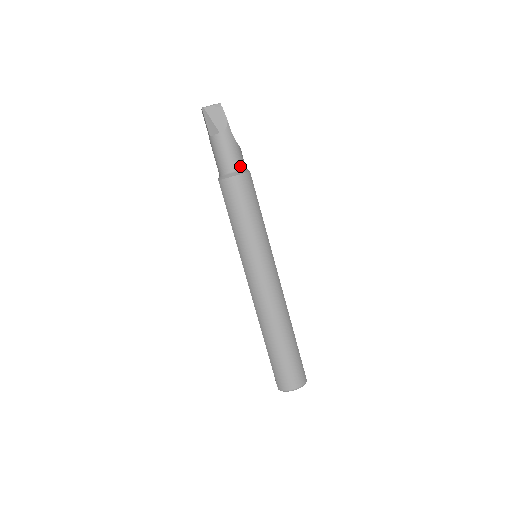
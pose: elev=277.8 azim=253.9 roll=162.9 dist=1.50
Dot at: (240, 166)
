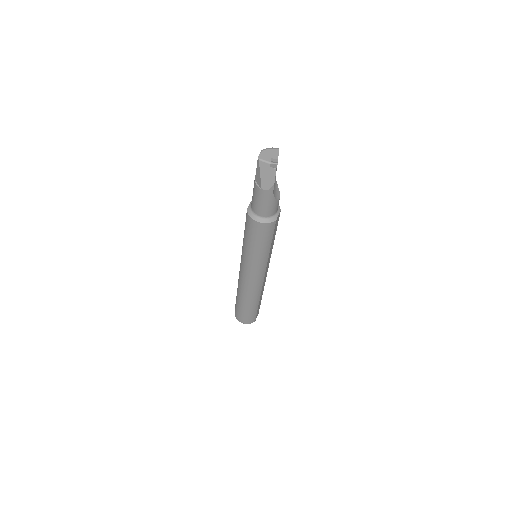
Dot at: (268, 215)
